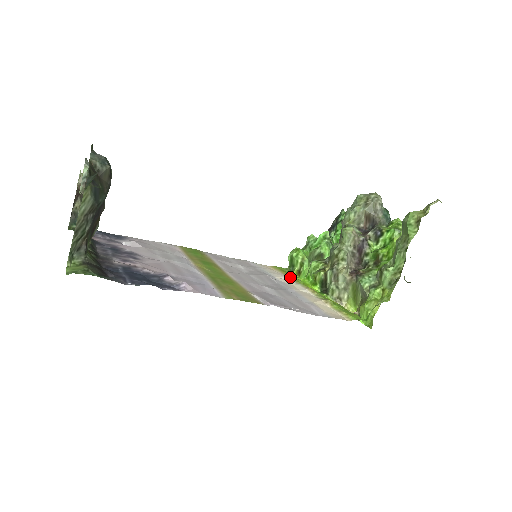
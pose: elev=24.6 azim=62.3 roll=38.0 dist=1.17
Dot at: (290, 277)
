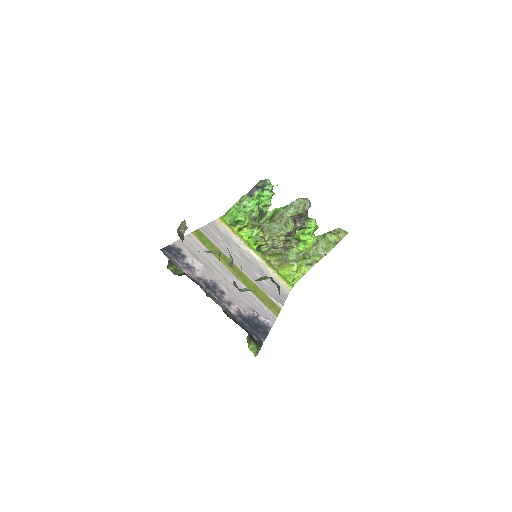
Dot at: (241, 238)
